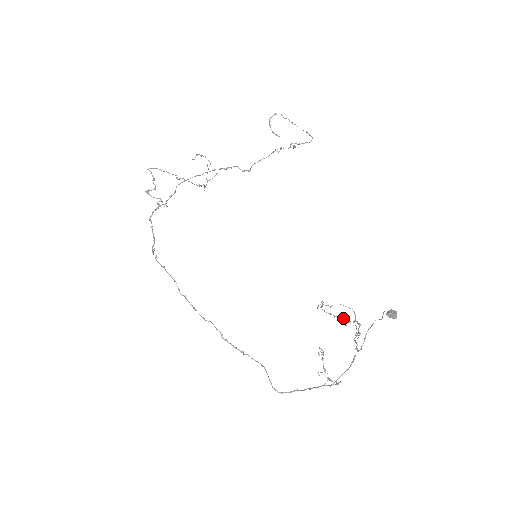
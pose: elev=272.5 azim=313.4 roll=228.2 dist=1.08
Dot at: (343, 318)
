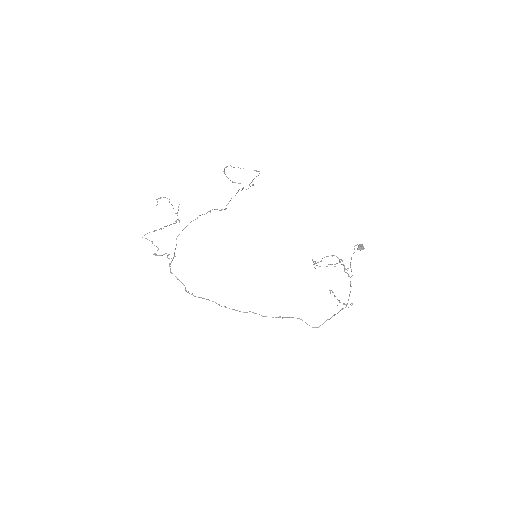
Dot at: (332, 264)
